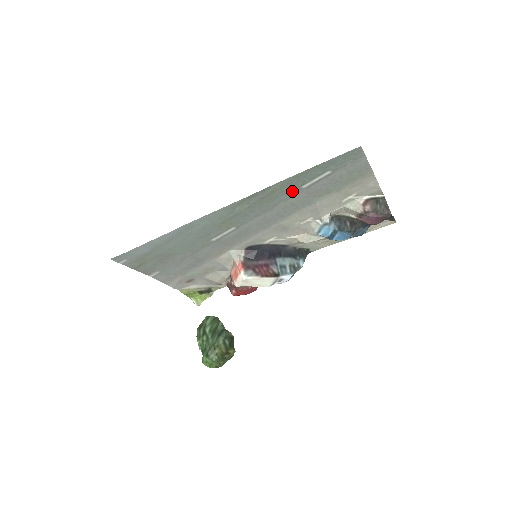
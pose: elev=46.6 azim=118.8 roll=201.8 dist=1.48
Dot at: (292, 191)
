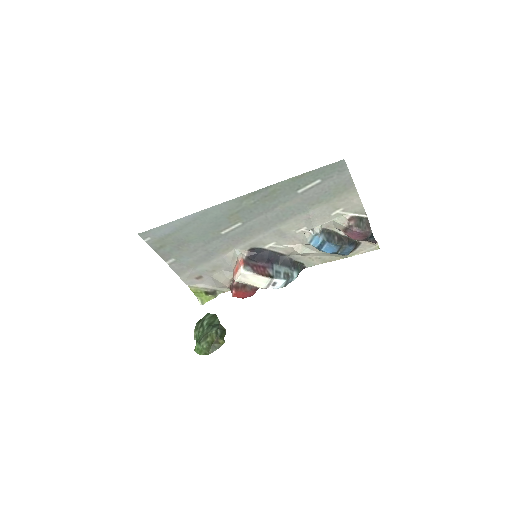
Dot at: (289, 194)
